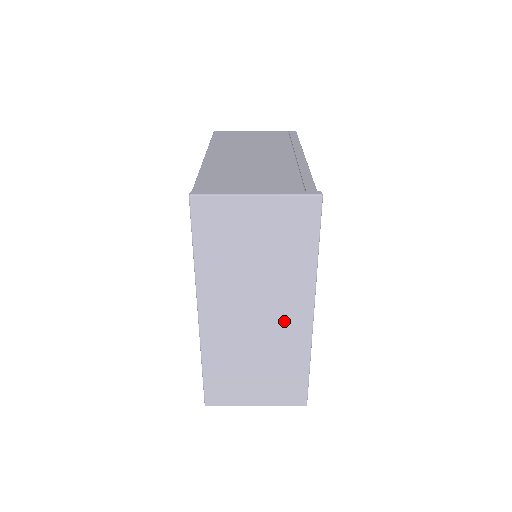
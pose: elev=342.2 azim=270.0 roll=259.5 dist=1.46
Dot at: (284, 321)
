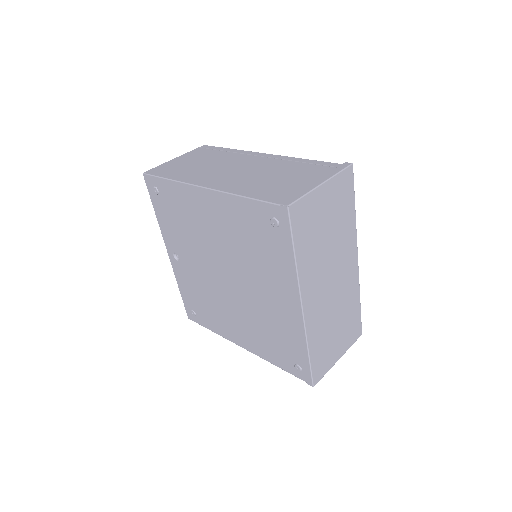
Dot at: (346, 275)
